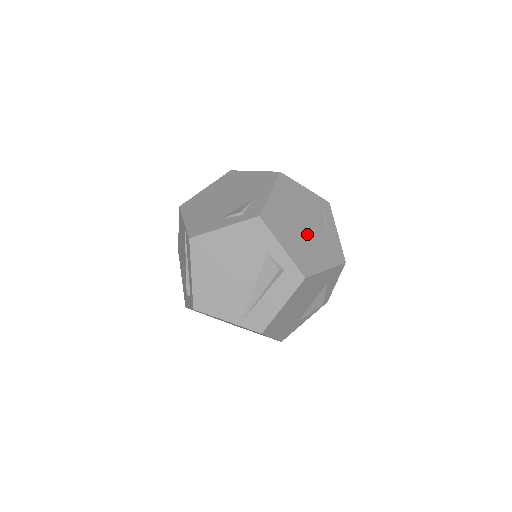
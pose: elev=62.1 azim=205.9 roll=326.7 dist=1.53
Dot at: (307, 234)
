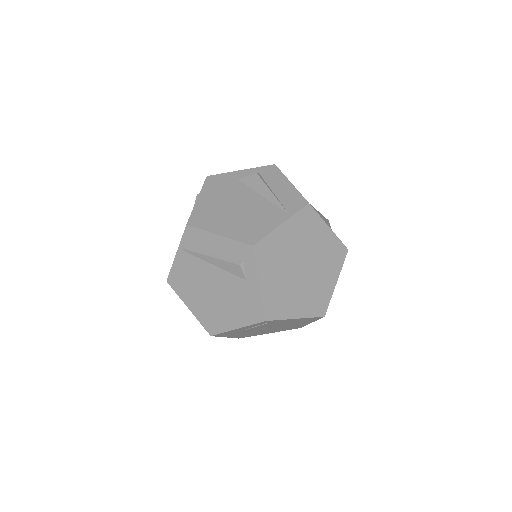
Dot at: occluded
